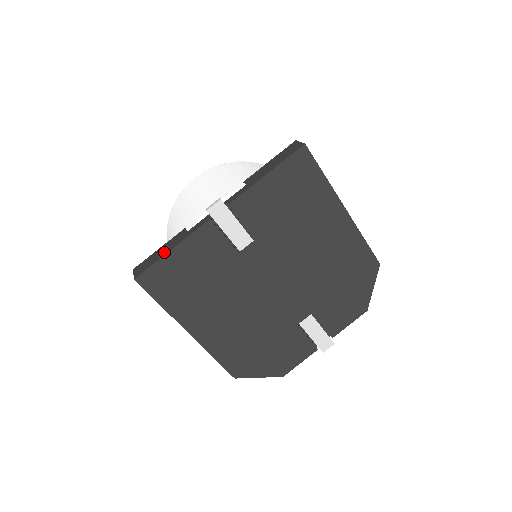
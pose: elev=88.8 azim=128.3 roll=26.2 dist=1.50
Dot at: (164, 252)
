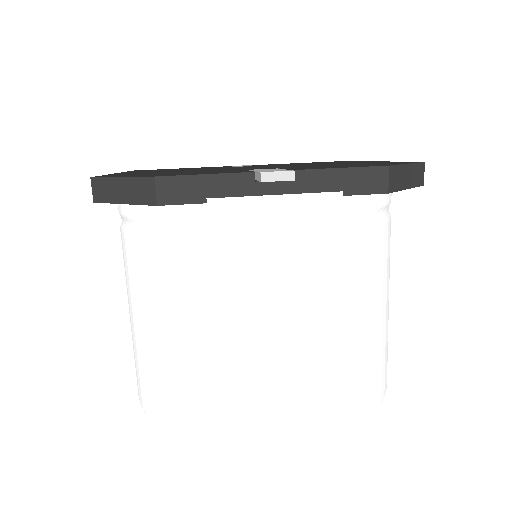
Dot at: occluded
